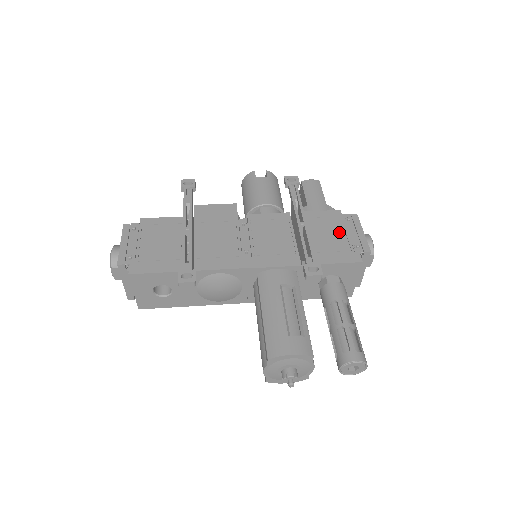
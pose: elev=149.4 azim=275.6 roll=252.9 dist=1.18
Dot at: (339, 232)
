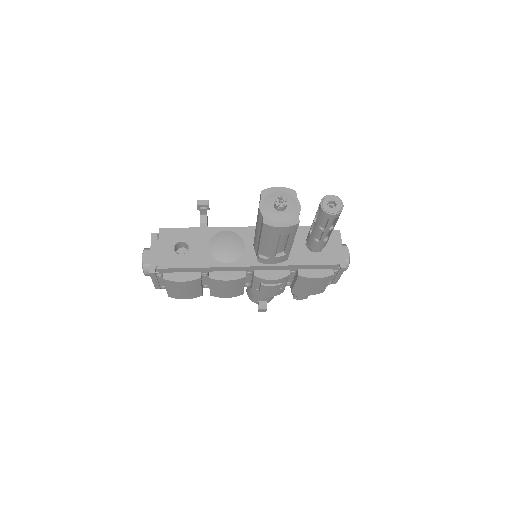
Dot at: occluded
